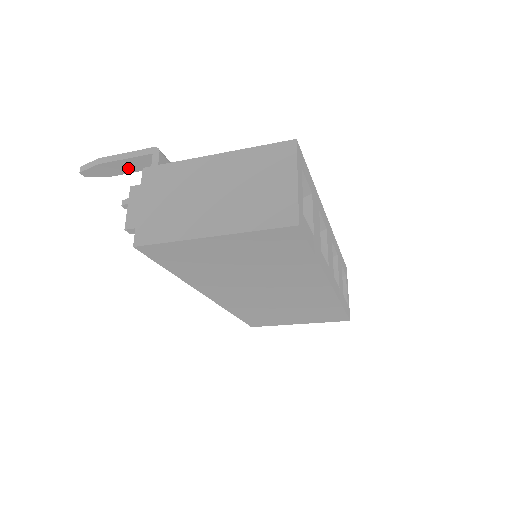
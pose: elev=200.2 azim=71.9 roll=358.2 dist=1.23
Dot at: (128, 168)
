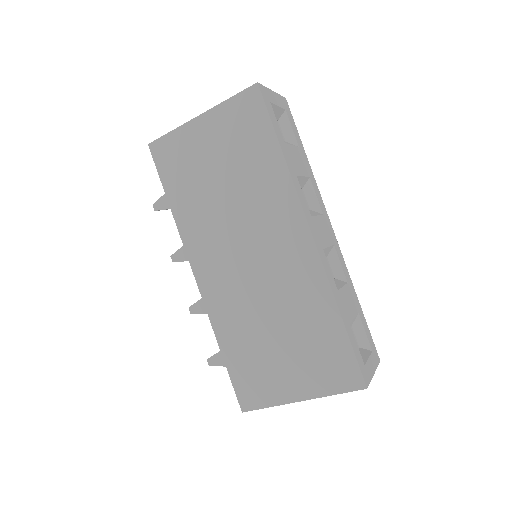
Dot at: occluded
